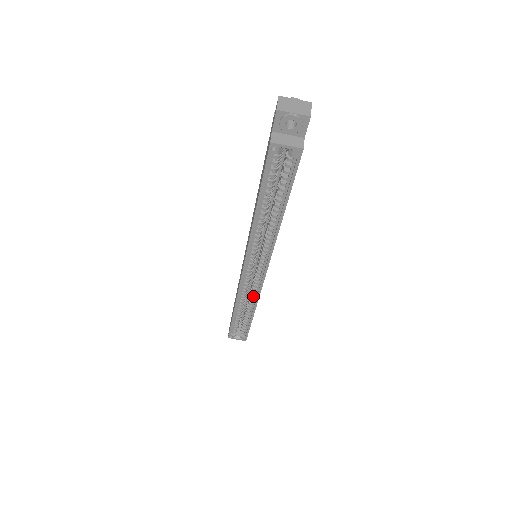
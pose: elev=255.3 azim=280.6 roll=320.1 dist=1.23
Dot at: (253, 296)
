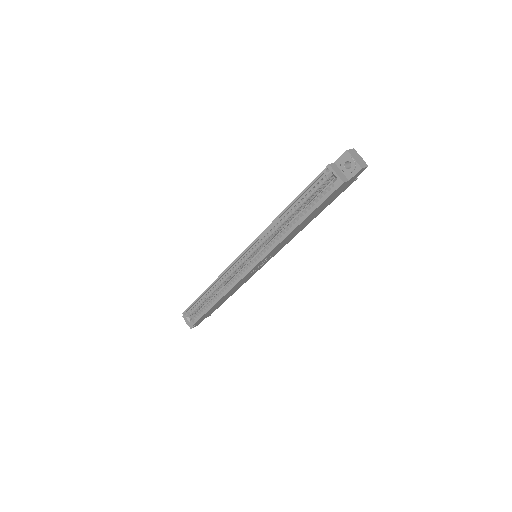
Dot at: (229, 285)
